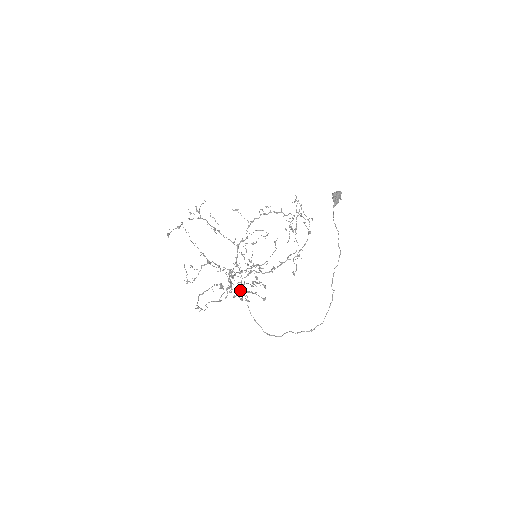
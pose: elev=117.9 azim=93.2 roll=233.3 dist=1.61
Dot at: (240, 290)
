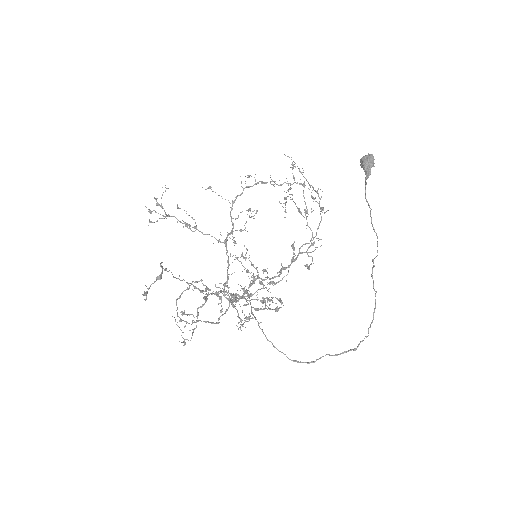
Dot at: occluded
